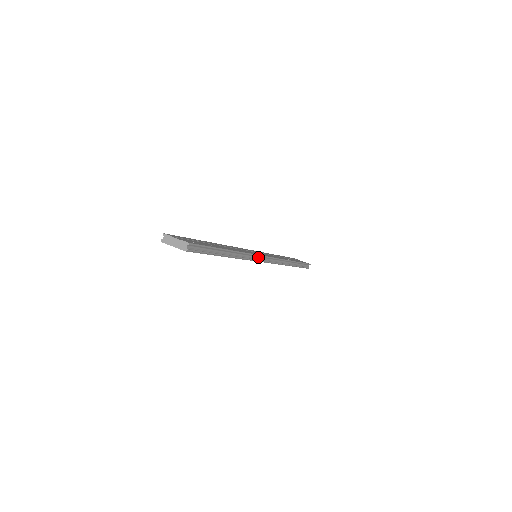
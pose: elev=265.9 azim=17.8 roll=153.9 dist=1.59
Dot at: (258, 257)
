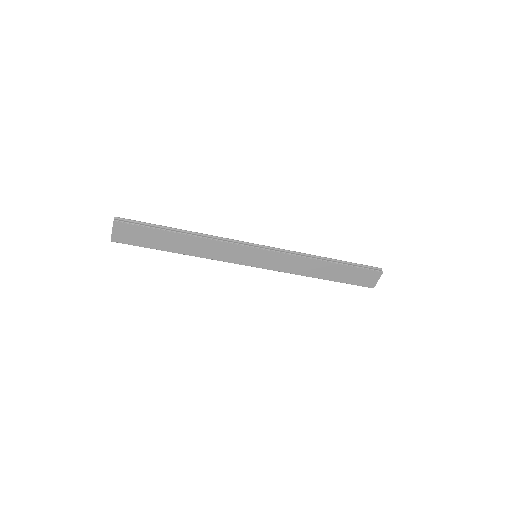
Dot at: (242, 244)
